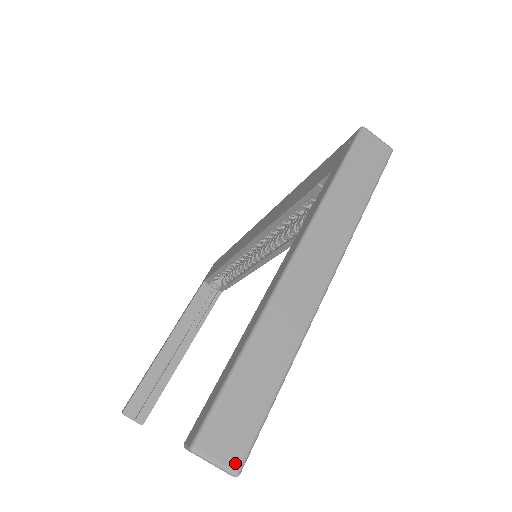
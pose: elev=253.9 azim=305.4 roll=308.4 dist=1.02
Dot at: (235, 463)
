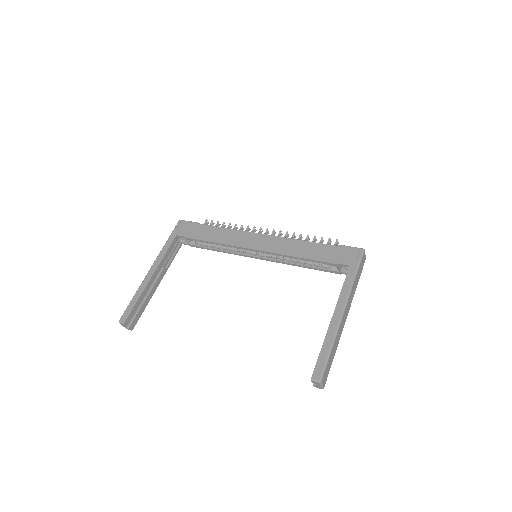
Dot at: (324, 385)
